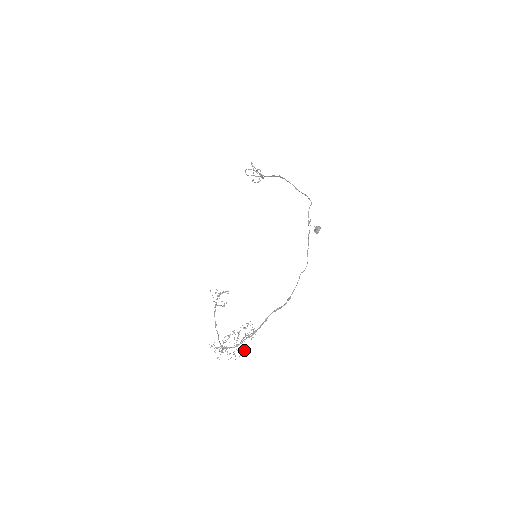
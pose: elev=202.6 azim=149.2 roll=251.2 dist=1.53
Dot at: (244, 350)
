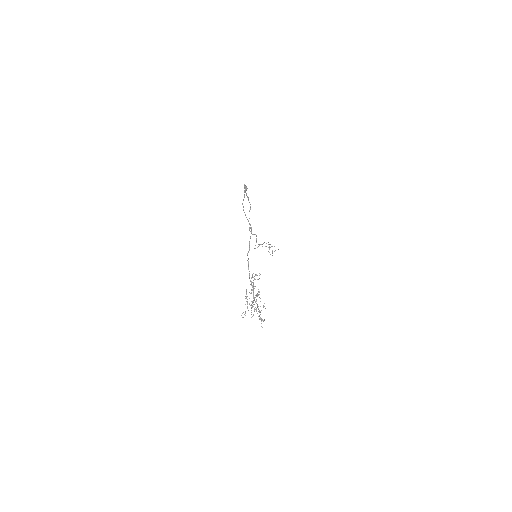
Dot at: (258, 291)
